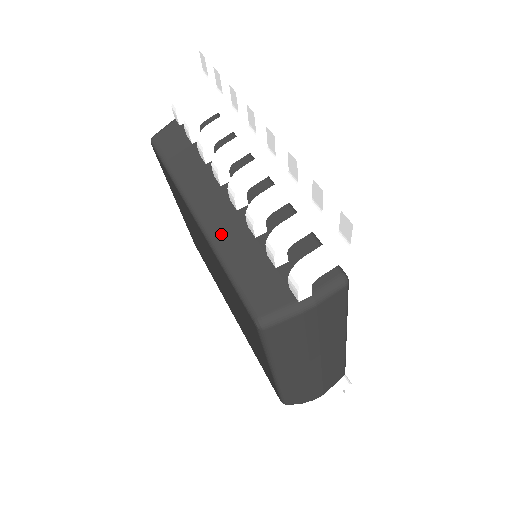
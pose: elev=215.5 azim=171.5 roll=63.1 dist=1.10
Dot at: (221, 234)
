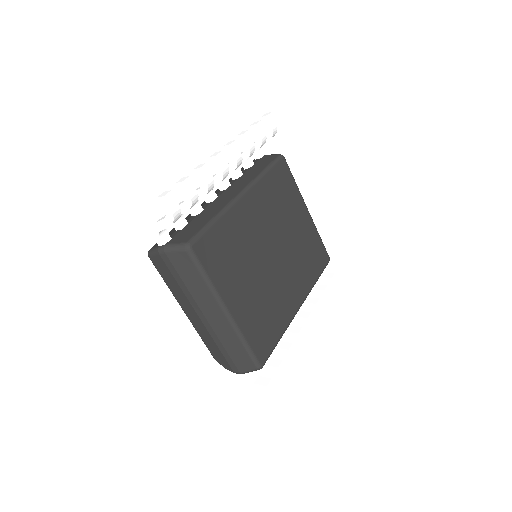
Dot at: occluded
